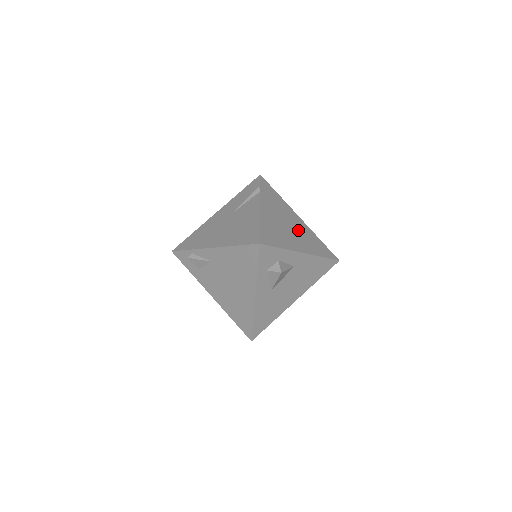
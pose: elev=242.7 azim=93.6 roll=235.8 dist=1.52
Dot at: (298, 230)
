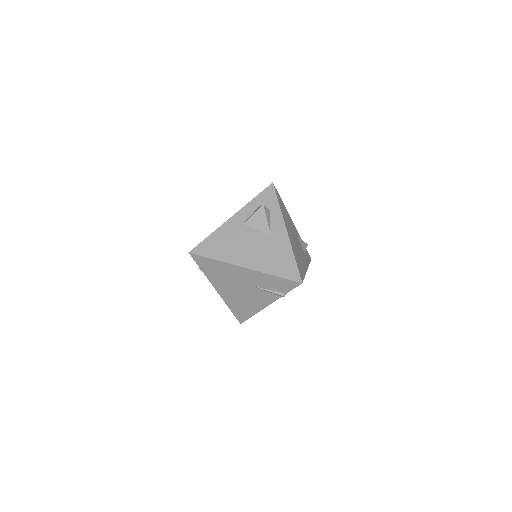
Dot at: occluded
